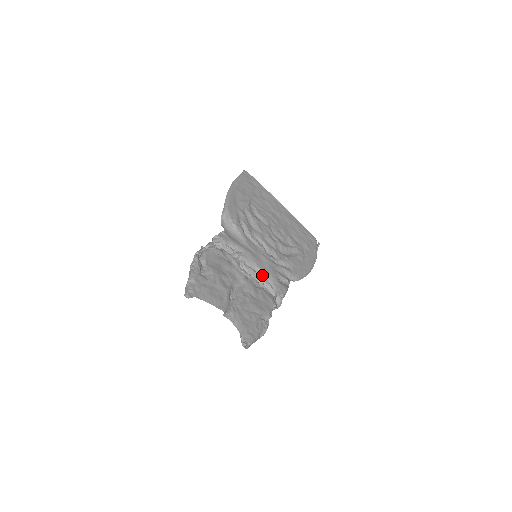
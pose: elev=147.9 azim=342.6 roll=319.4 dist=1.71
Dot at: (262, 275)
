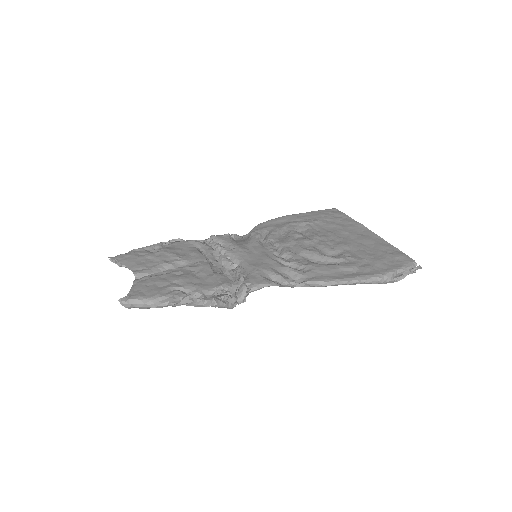
Dot at: (244, 269)
